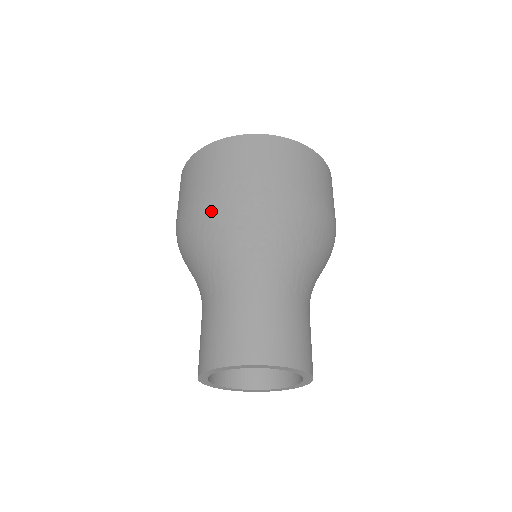
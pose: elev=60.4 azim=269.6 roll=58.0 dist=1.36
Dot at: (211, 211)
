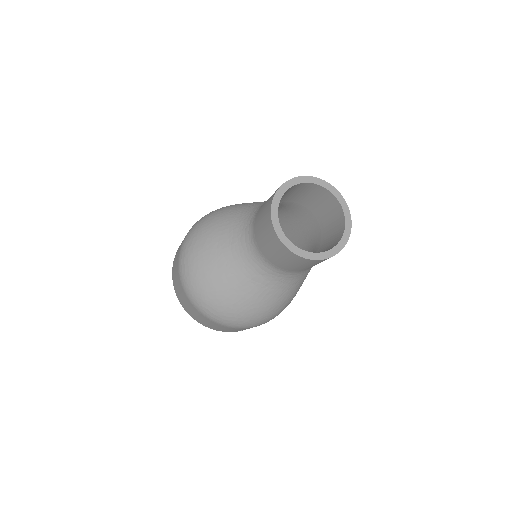
Dot at: occluded
